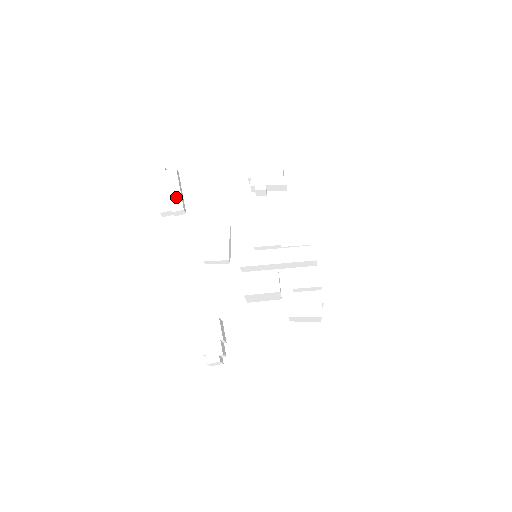
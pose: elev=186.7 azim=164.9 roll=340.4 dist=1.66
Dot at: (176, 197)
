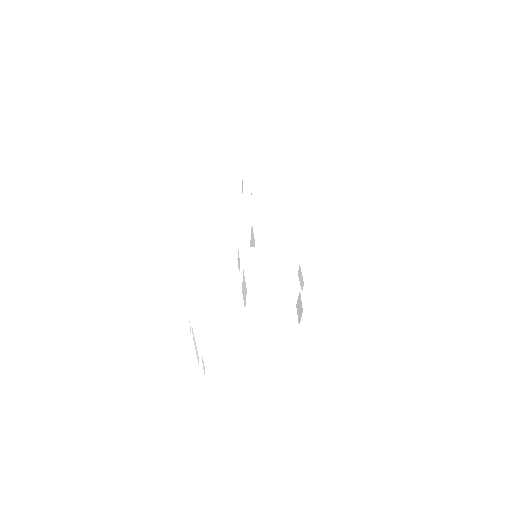
Dot at: (163, 197)
